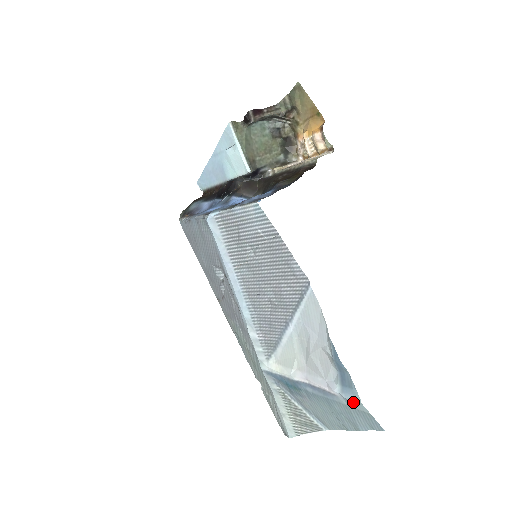
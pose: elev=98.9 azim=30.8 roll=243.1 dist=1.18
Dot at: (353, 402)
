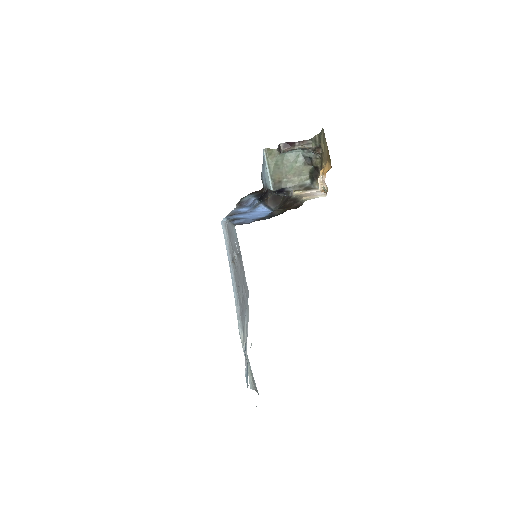
Dot at: (248, 385)
